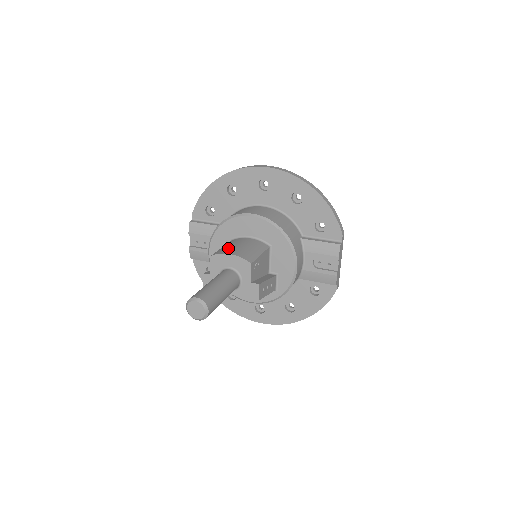
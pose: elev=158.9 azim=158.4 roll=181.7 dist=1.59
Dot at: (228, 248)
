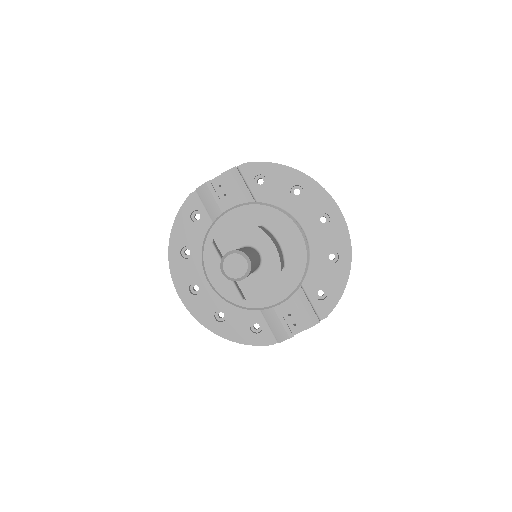
Dot at: occluded
